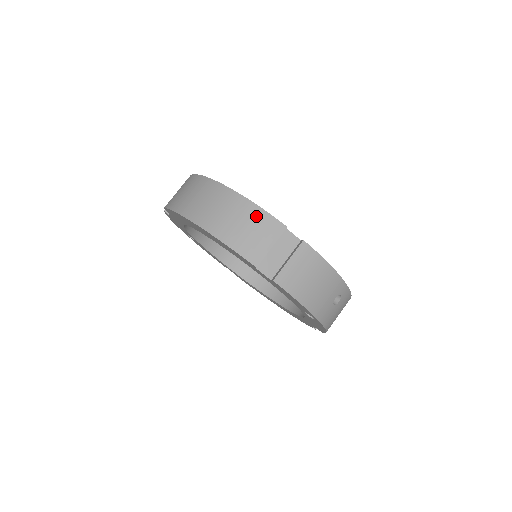
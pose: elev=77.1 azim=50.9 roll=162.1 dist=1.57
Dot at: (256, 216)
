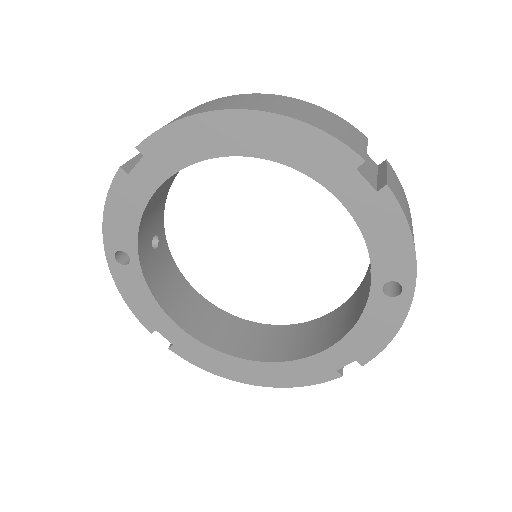
Dot at: (332, 116)
